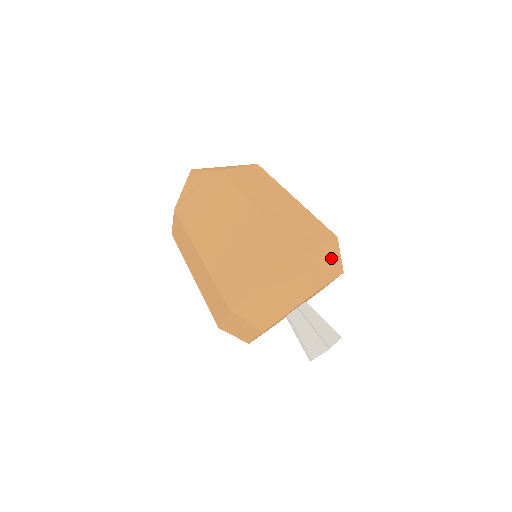
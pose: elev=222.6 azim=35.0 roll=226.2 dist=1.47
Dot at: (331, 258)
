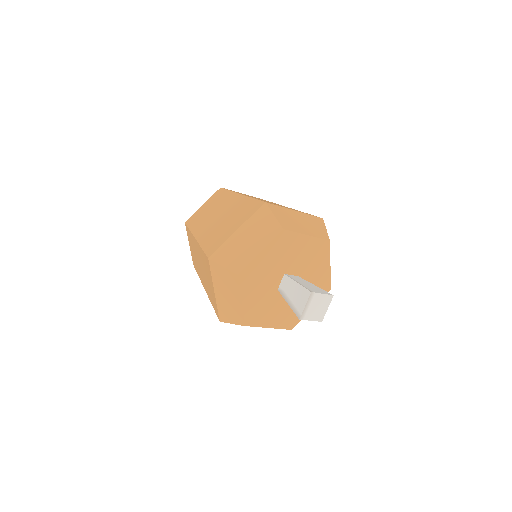
Dot at: (311, 224)
